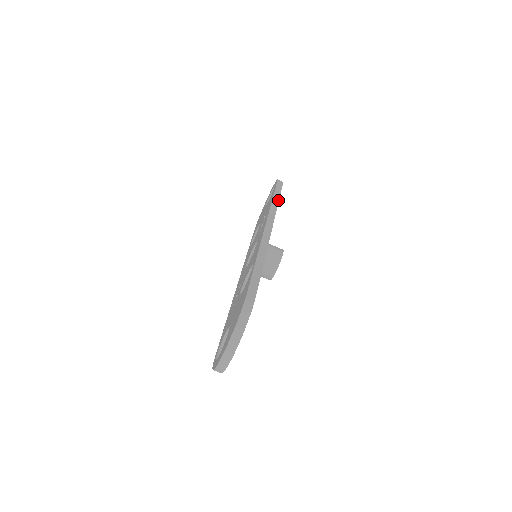
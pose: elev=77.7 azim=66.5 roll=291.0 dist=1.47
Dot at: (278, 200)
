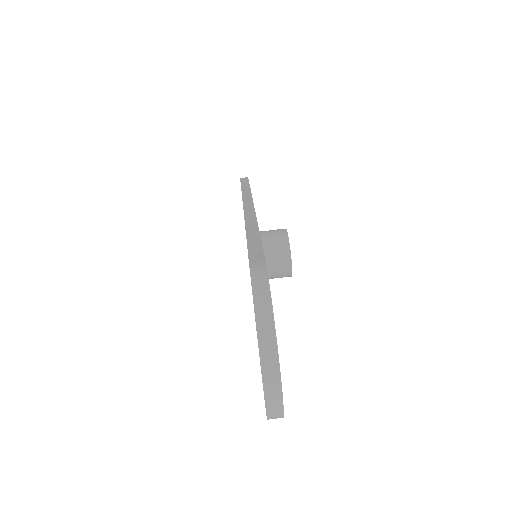
Dot at: (249, 187)
